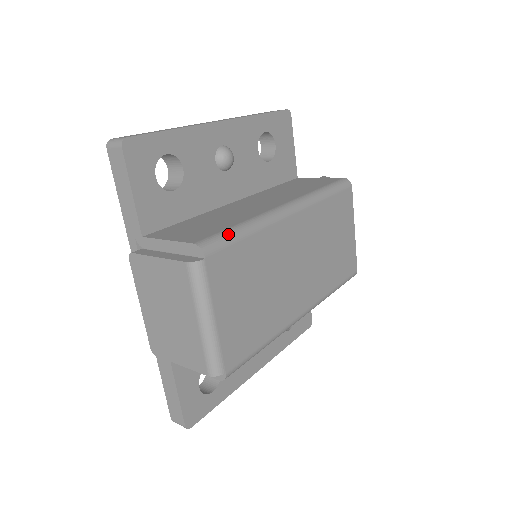
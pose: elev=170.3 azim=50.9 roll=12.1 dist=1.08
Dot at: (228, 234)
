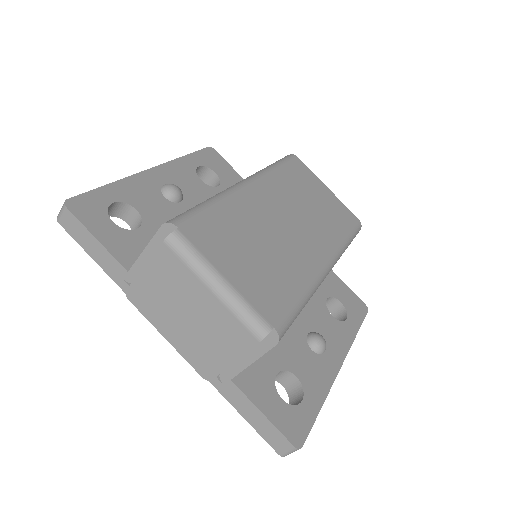
Dot at: (192, 209)
